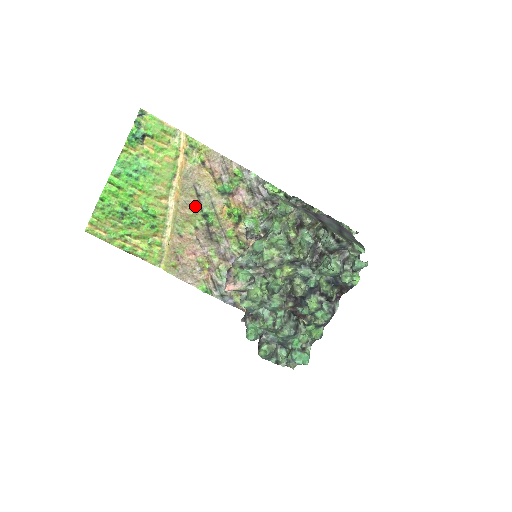
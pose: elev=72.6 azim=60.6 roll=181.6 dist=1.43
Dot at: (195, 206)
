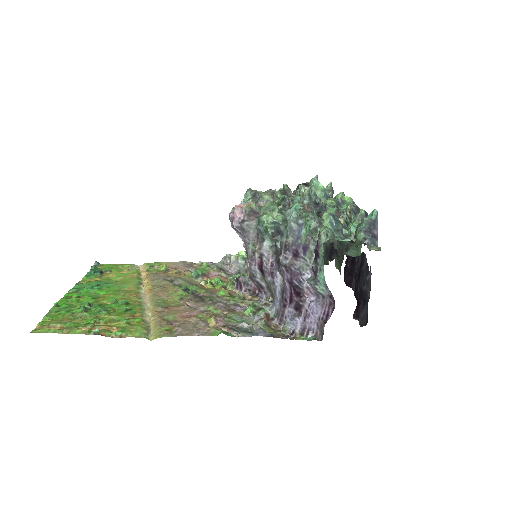
Dot at: (172, 287)
